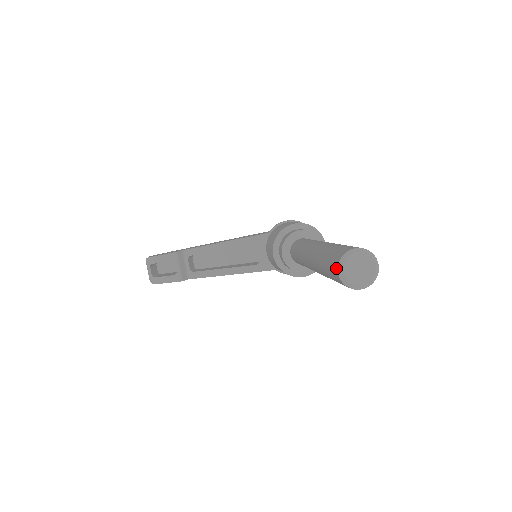
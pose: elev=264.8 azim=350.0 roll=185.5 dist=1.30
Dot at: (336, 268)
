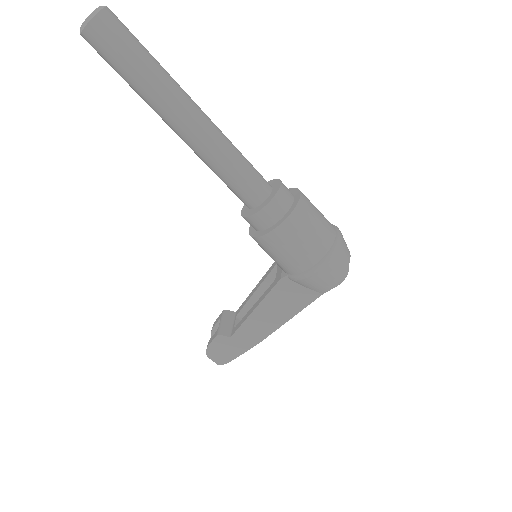
Dot at: occluded
